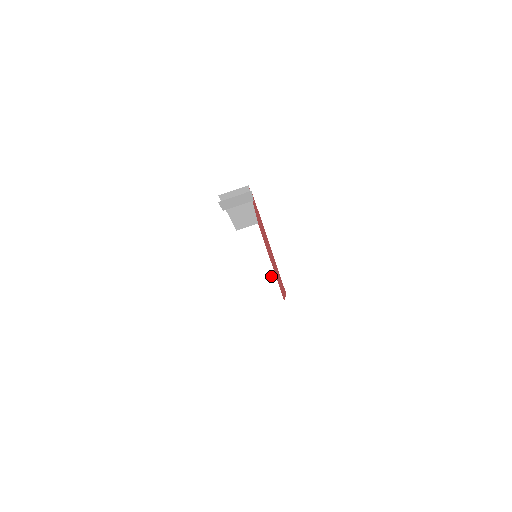
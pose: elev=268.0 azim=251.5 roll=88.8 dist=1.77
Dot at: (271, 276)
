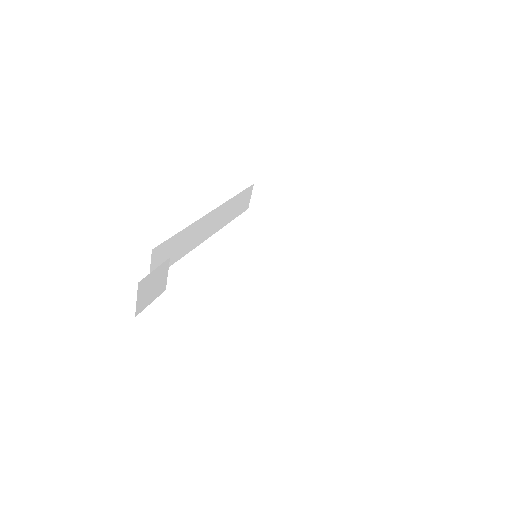
Dot at: (315, 213)
